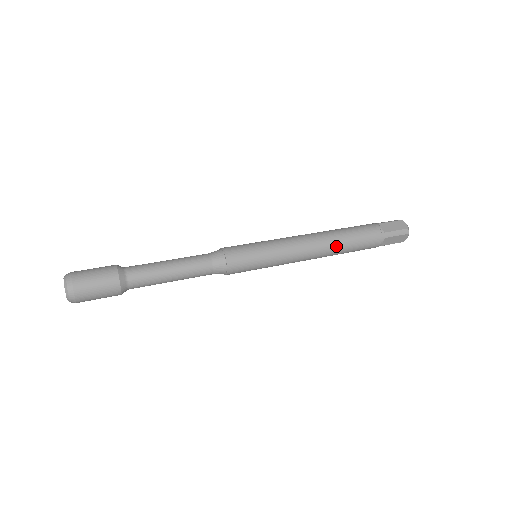
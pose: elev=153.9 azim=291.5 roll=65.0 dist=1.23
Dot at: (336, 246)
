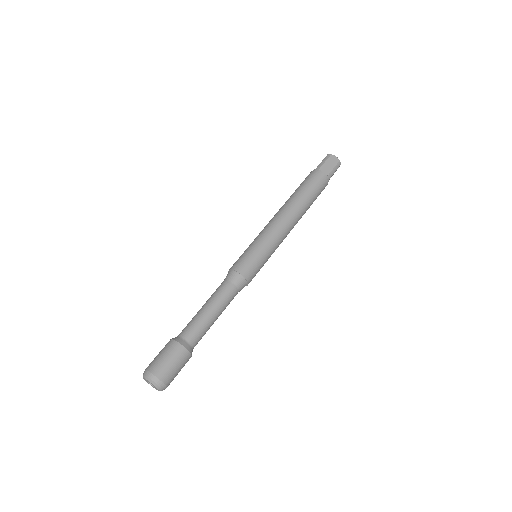
Dot at: (304, 210)
